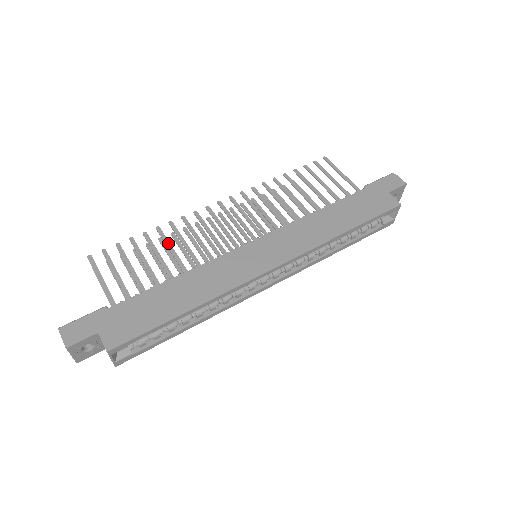
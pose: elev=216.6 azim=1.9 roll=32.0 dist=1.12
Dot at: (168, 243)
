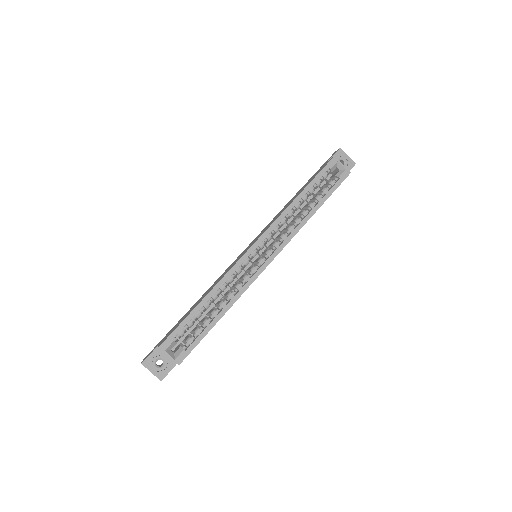
Dot at: occluded
